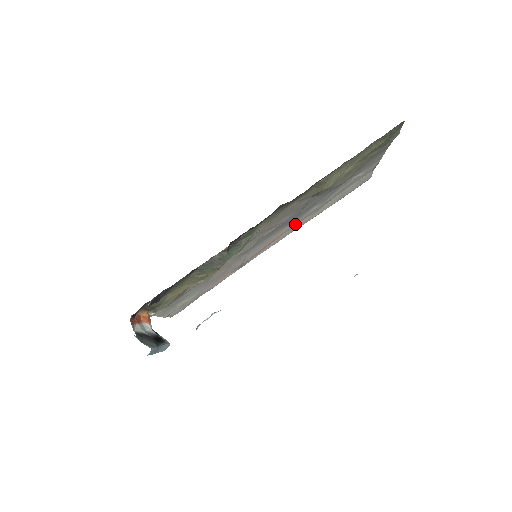
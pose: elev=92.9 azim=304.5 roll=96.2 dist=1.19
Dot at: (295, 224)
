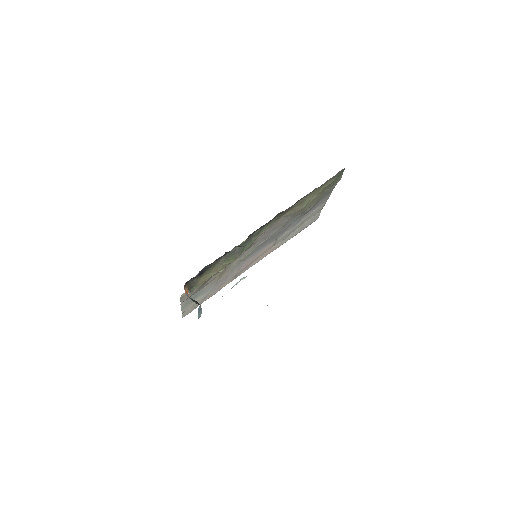
Dot at: (273, 245)
